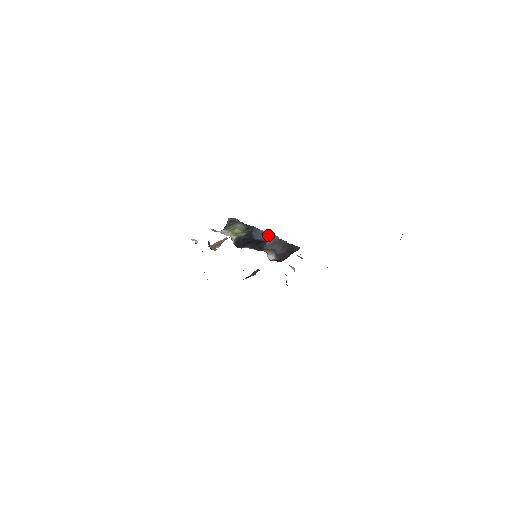
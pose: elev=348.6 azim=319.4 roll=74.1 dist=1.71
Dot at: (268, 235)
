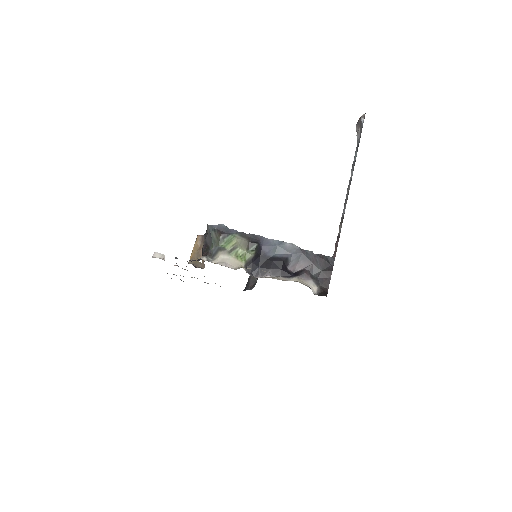
Dot at: (284, 246)
